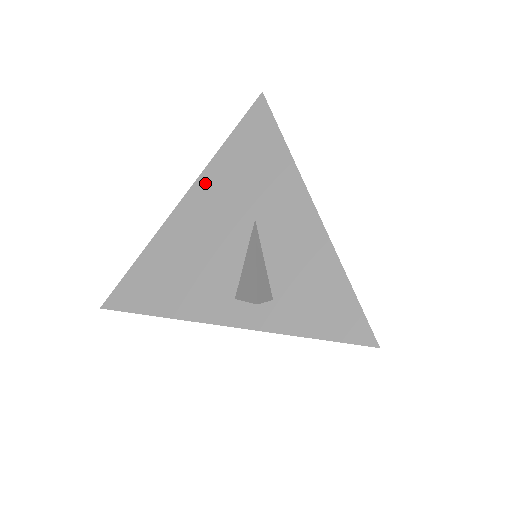
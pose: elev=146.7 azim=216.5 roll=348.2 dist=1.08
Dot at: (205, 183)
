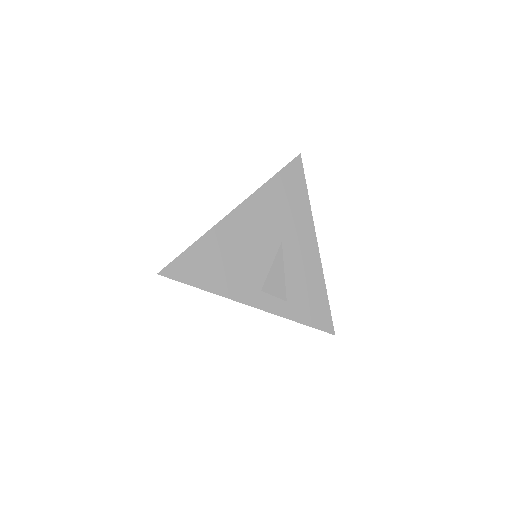
Dot at: (252, 204)
